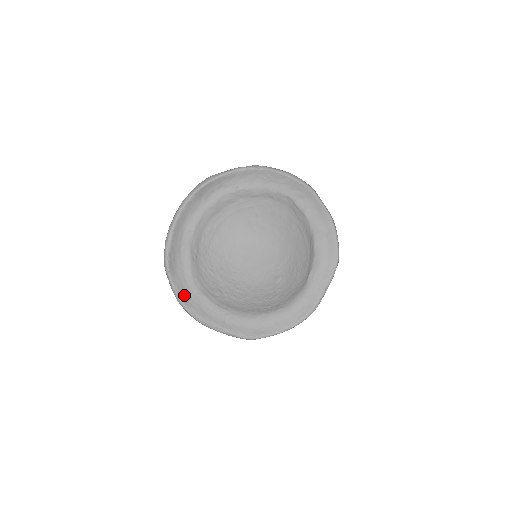
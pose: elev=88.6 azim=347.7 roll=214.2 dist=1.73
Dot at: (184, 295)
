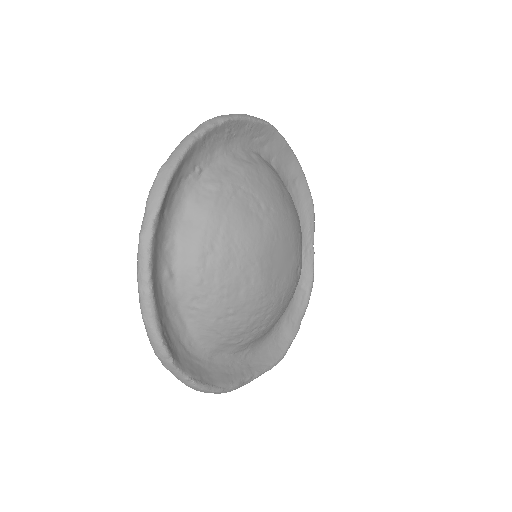
Dot at: (200, 375)
